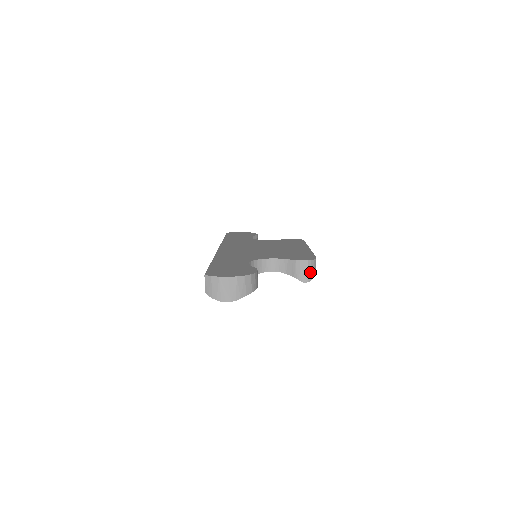
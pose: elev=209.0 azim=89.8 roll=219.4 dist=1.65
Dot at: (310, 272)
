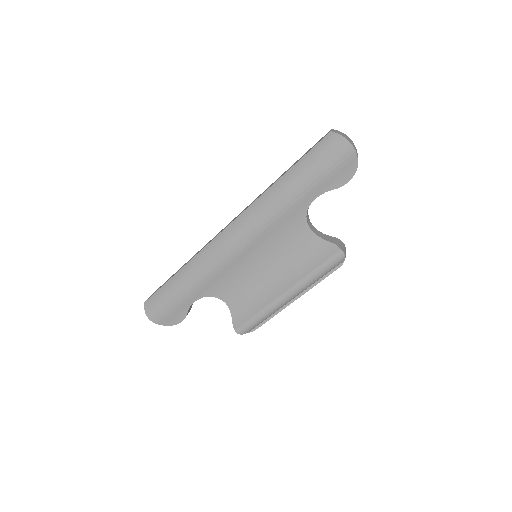
Dot at: (345, 252)
